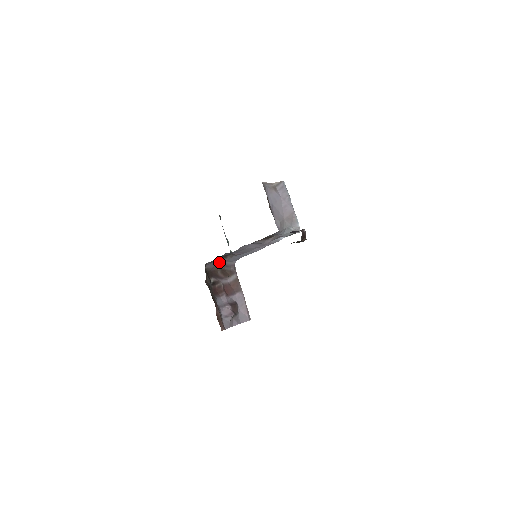
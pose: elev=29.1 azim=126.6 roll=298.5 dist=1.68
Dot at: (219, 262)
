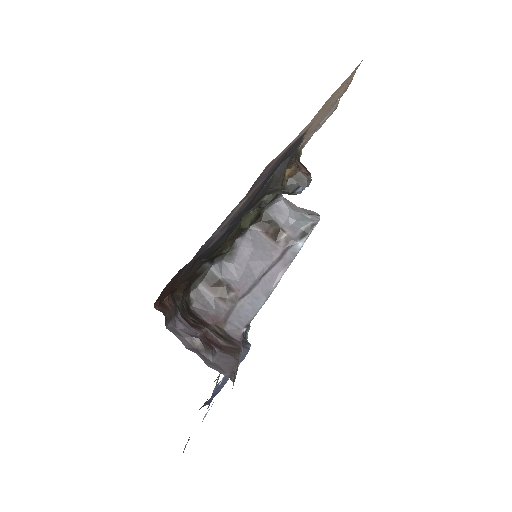
Dot at: (215, 316)
